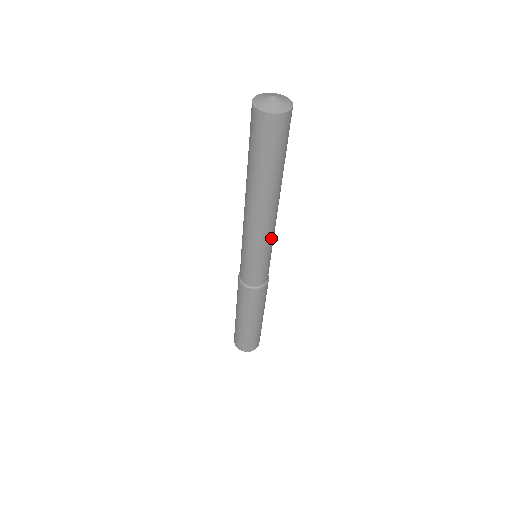
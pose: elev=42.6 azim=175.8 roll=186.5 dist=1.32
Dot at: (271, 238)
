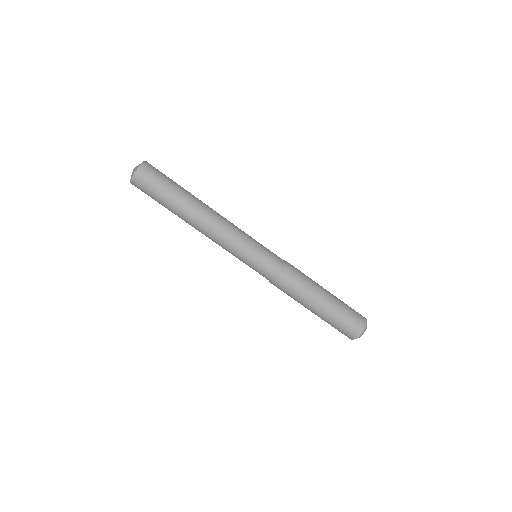
Dot at: (238, 232)
